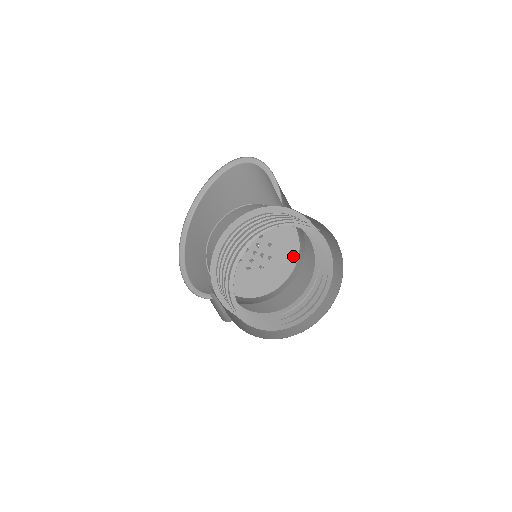
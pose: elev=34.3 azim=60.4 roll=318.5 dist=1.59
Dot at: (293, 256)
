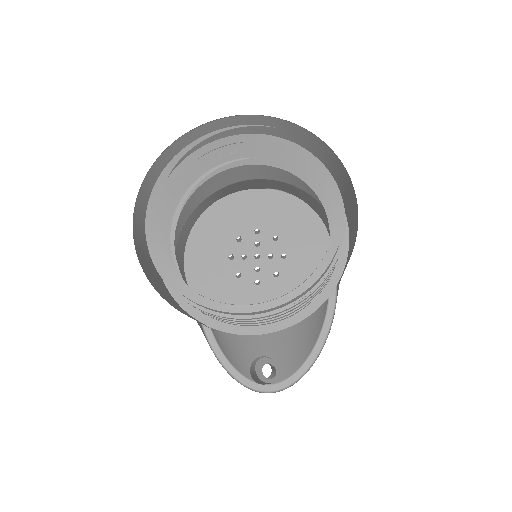
Dot at: (322, 242)
